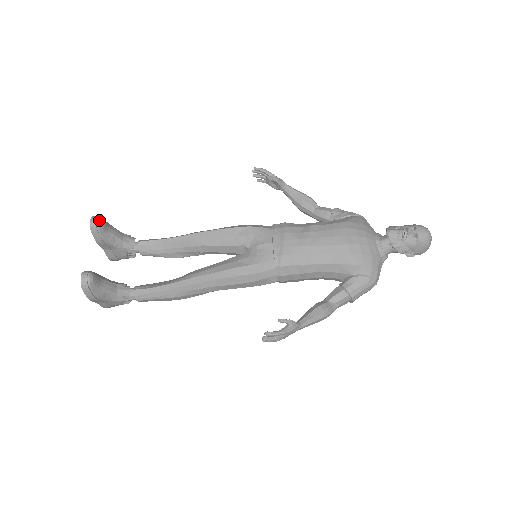
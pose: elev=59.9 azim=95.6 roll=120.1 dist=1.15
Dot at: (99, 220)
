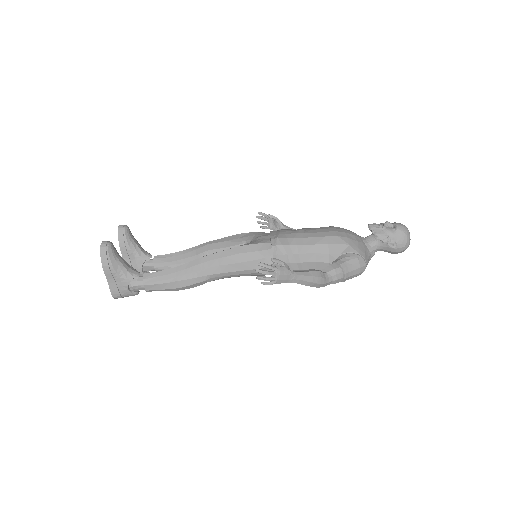
Dot at: (126, 226)
